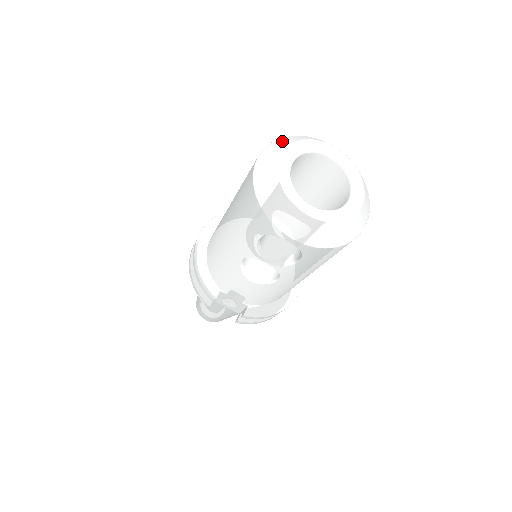
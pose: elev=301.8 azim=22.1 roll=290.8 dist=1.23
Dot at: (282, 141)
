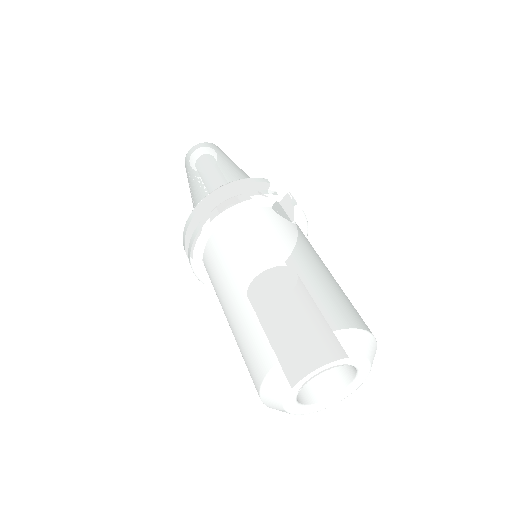
Dot at: (309, 355)
